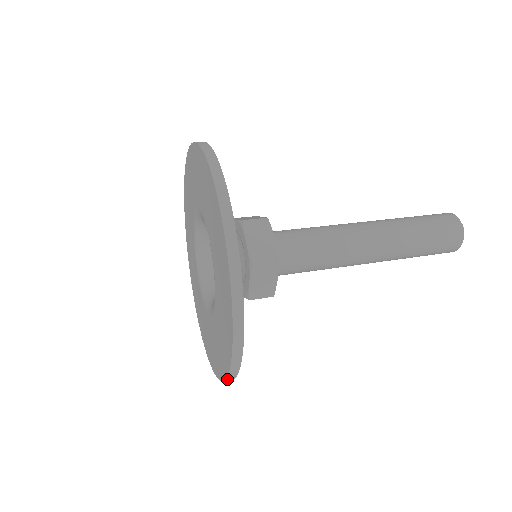
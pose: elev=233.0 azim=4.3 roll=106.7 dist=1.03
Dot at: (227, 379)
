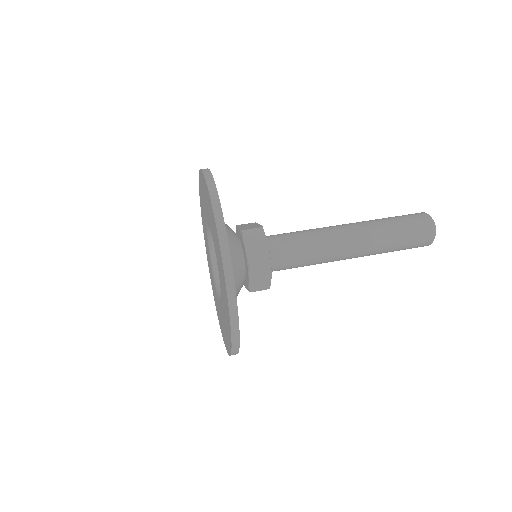
Dot at: (232, 354)
